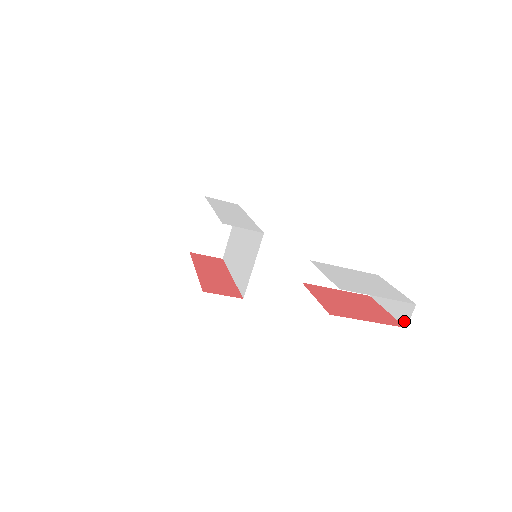
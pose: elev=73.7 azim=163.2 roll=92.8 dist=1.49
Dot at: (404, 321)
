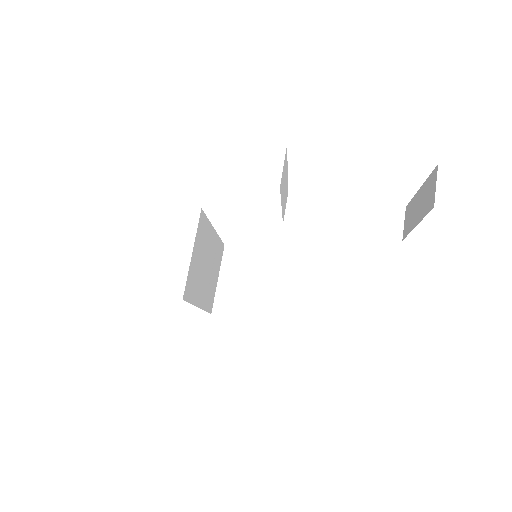
Dot at: (431, 203)
